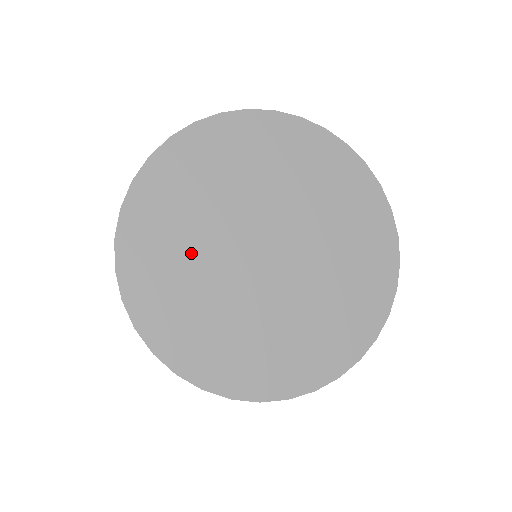
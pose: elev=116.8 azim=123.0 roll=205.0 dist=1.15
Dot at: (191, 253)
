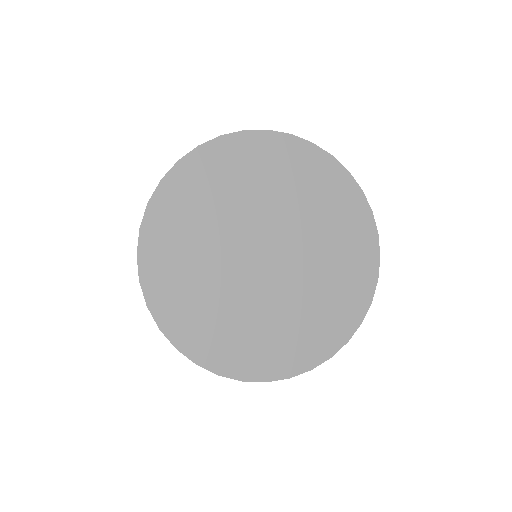
Dot at: (205, 235)
